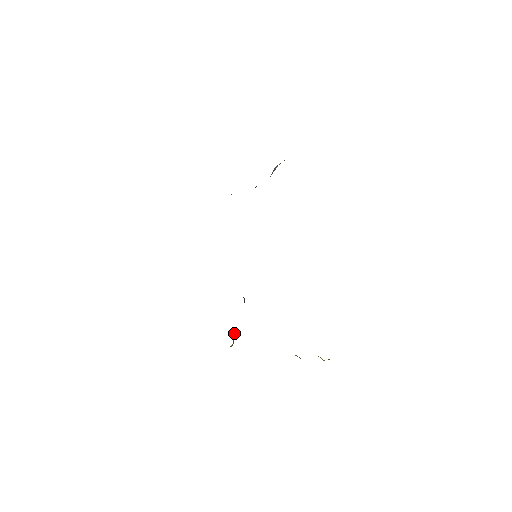
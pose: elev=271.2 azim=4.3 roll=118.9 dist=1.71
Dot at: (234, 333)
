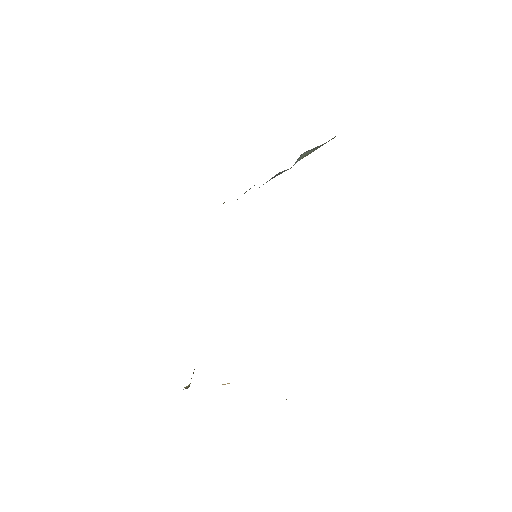
Dot at: occluded
